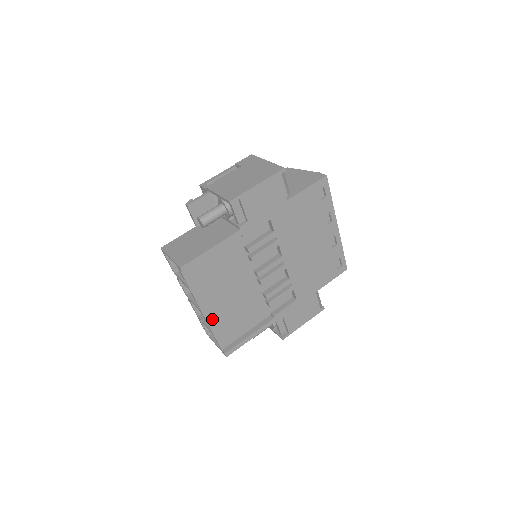
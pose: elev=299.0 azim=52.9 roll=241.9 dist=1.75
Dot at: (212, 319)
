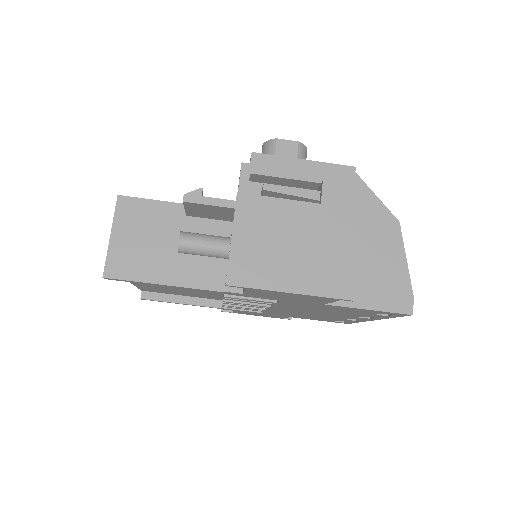
Dot at: (140, 284)
